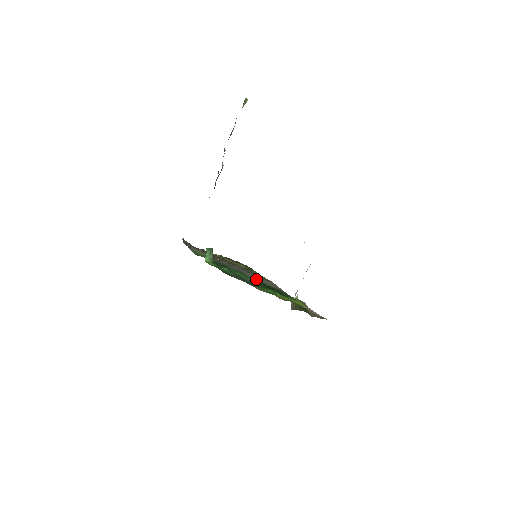
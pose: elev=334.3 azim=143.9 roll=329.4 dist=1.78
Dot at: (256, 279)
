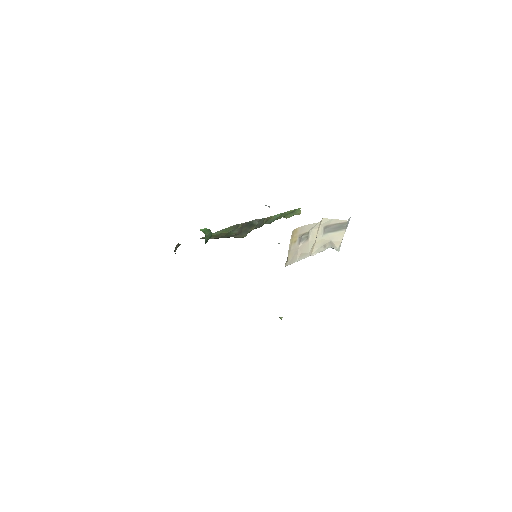
Dot at: occluded
